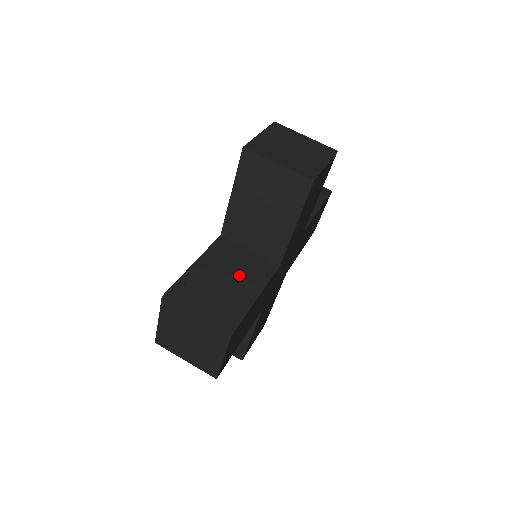
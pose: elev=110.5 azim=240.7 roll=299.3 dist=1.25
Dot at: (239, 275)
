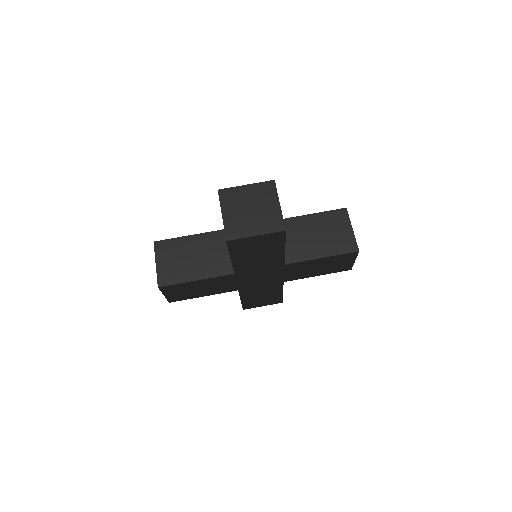
Dot at: occluded
